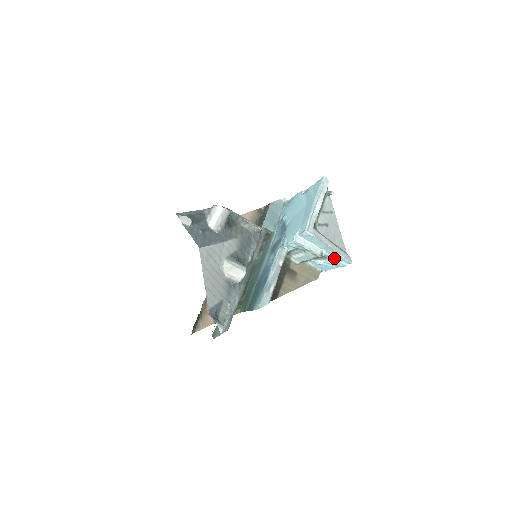
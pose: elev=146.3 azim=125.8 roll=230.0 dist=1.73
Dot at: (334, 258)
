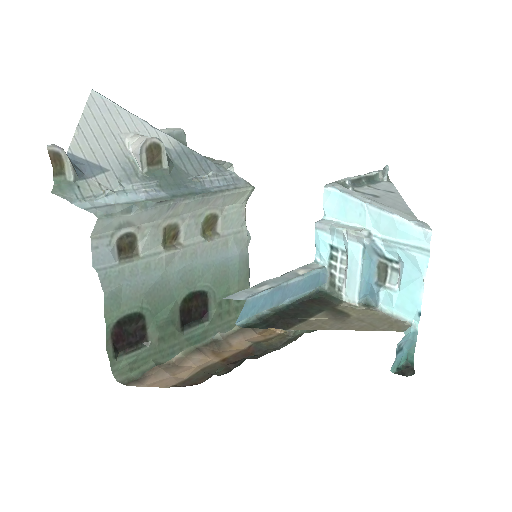
Dot at: (398, 241)
